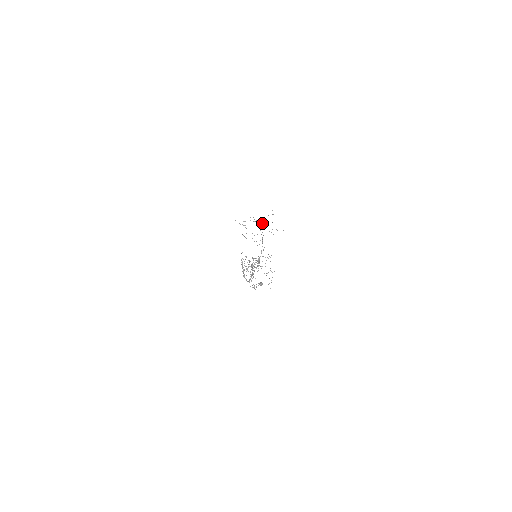
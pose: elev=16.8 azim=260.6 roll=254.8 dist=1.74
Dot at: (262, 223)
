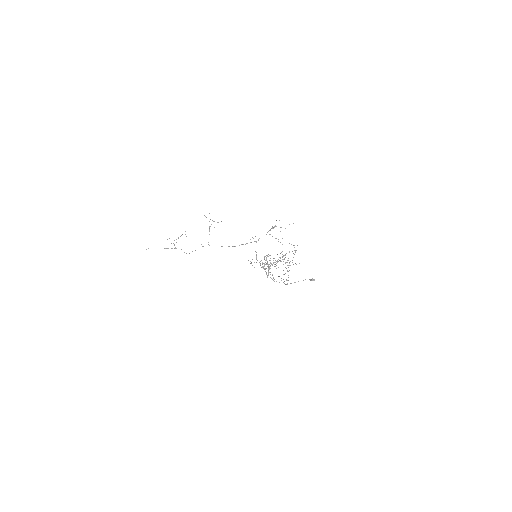
Dot at: occluded
